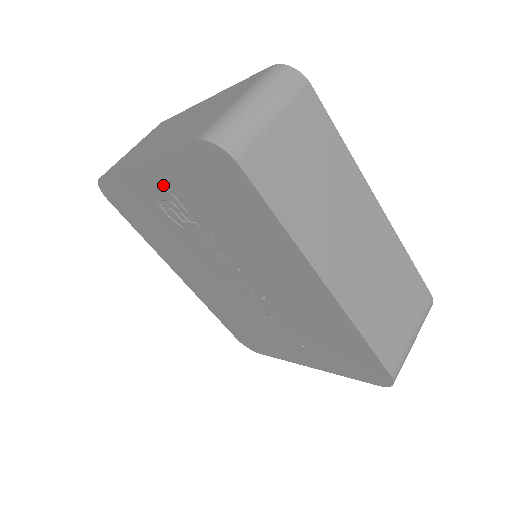
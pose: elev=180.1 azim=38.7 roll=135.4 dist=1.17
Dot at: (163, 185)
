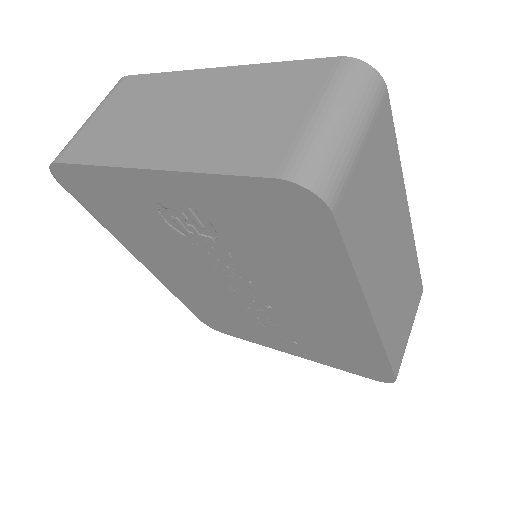
Dot at: (179, 198)
